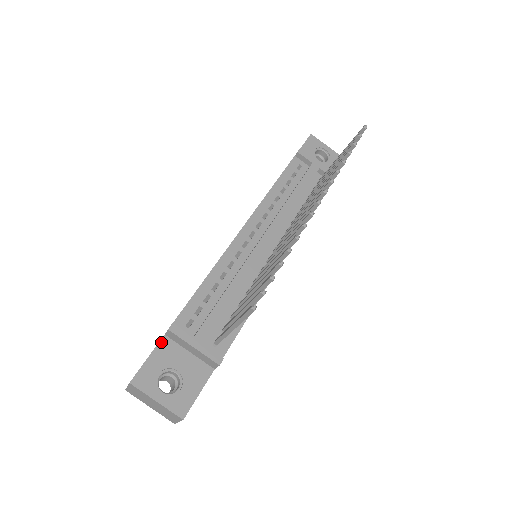
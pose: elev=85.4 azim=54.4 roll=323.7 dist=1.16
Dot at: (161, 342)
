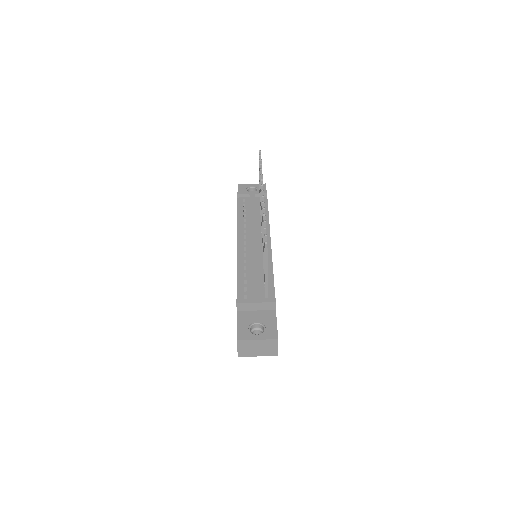
Dot at: (238, 315)
